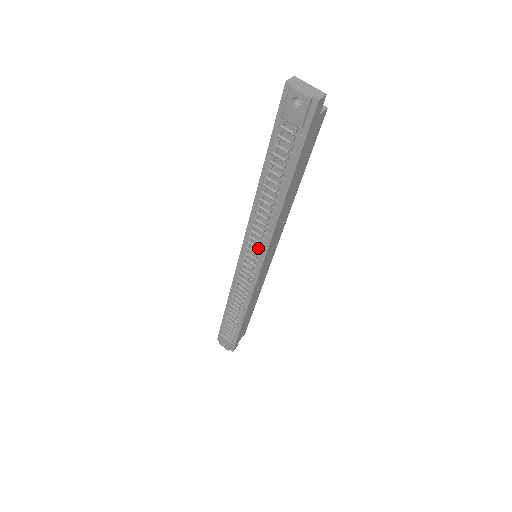
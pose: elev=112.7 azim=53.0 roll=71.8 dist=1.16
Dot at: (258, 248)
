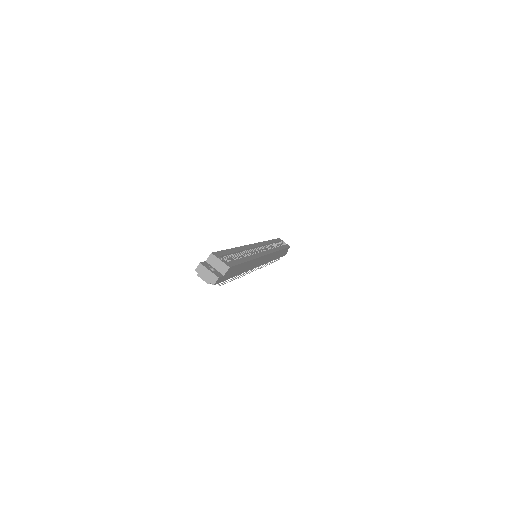
Dot at: occluded
